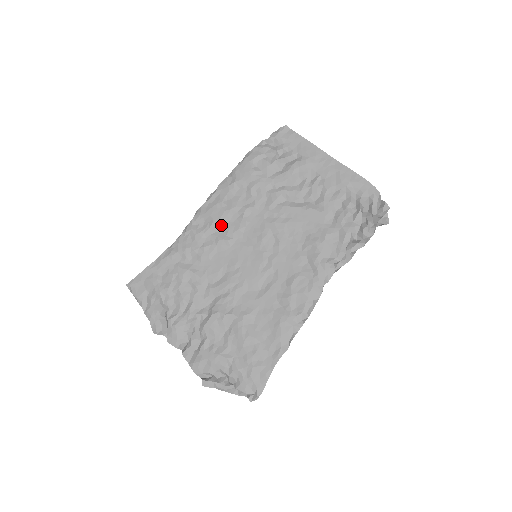
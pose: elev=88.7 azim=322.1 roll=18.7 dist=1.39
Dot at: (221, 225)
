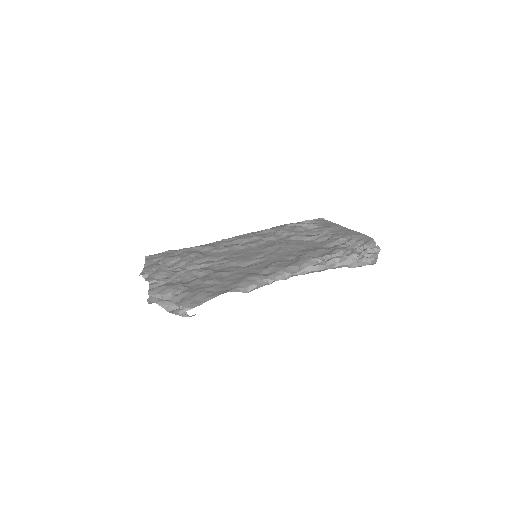
Dot at: (242, 241)
